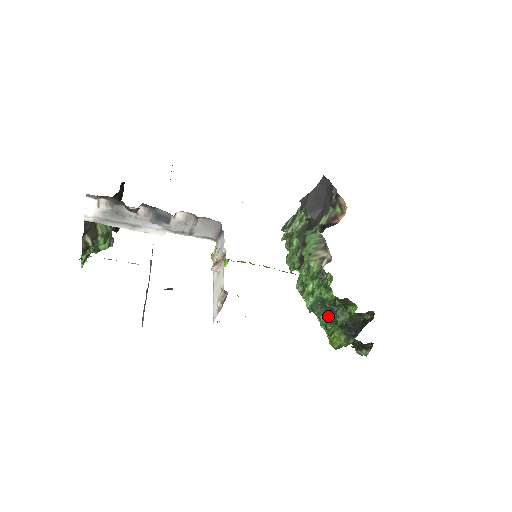
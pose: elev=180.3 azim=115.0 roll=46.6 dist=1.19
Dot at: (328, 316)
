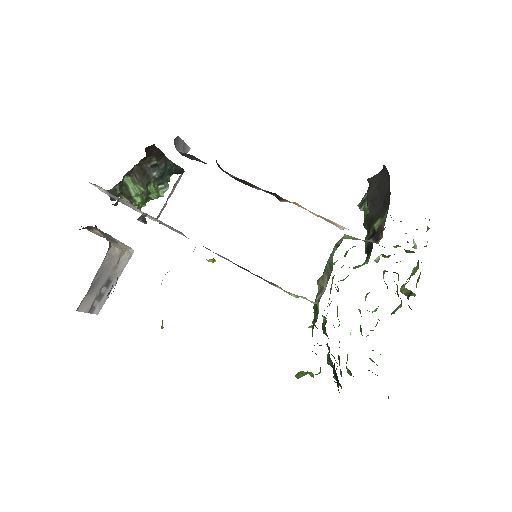
Dot at: occluded
